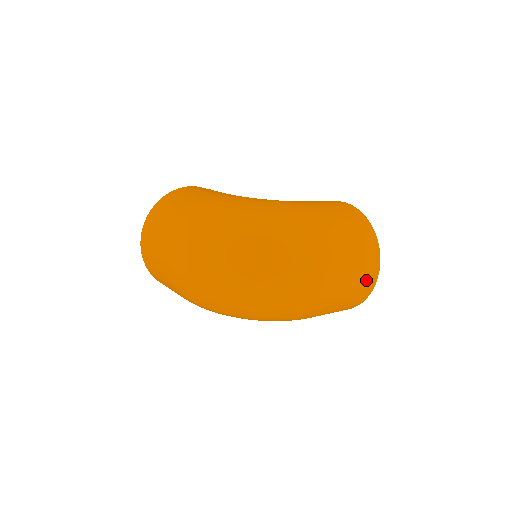
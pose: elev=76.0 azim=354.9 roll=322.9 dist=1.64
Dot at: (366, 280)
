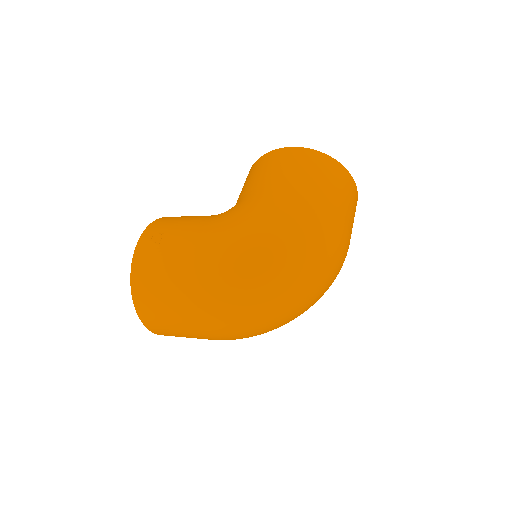
Dot at: (355, 208)
